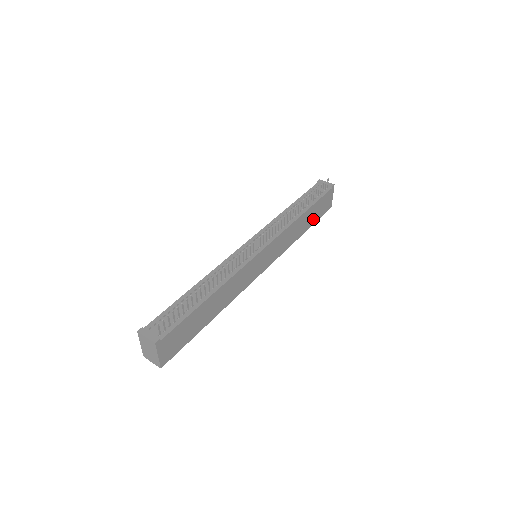
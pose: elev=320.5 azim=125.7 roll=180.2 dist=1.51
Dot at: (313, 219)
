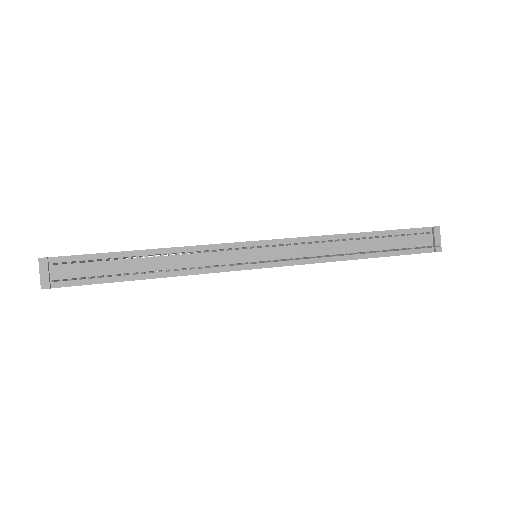
Dot at: occluded
